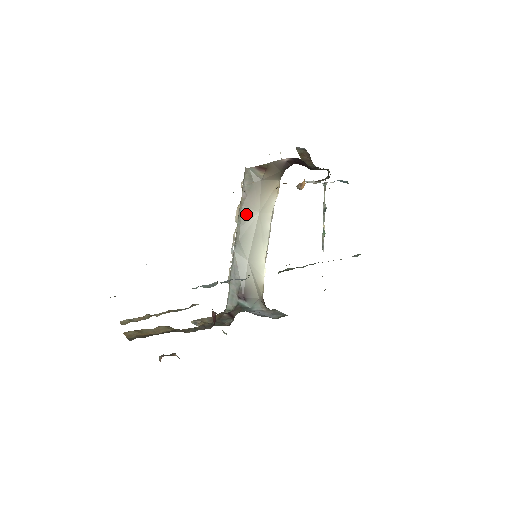
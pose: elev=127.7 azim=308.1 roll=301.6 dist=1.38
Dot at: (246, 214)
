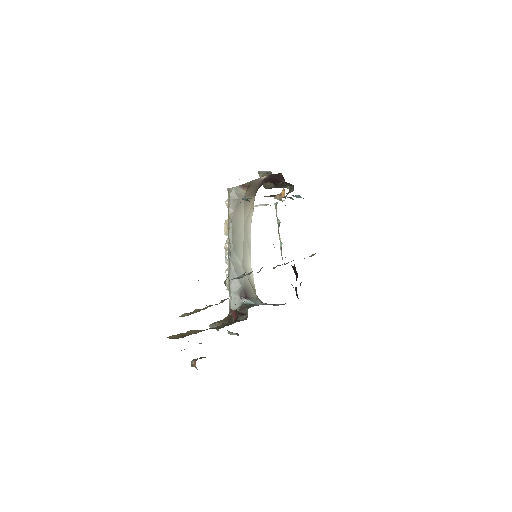
Dot at: (235, 226)
